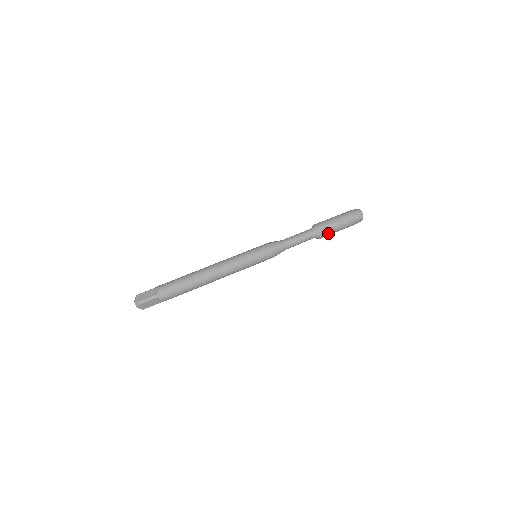
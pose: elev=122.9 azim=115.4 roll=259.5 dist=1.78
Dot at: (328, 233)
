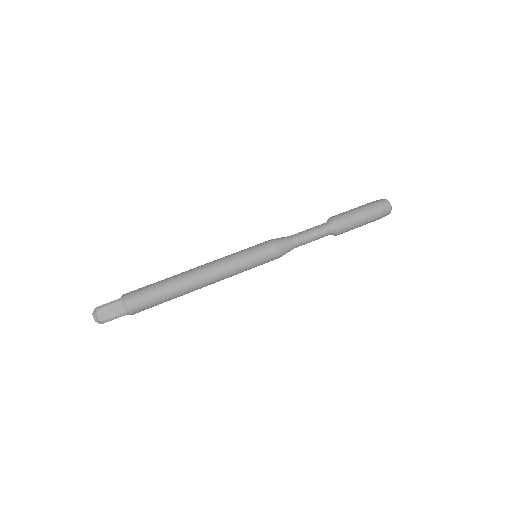
Dot at: (346, 231)
